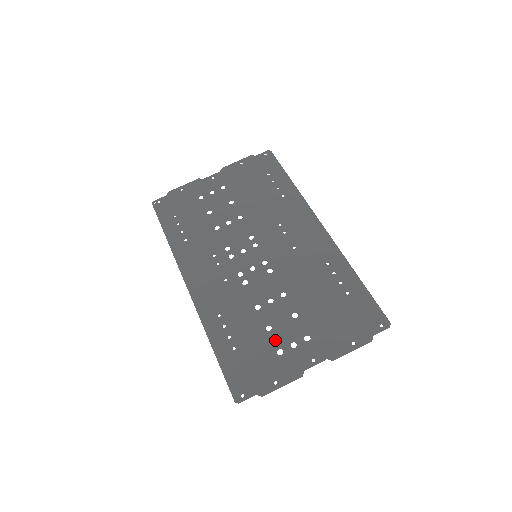
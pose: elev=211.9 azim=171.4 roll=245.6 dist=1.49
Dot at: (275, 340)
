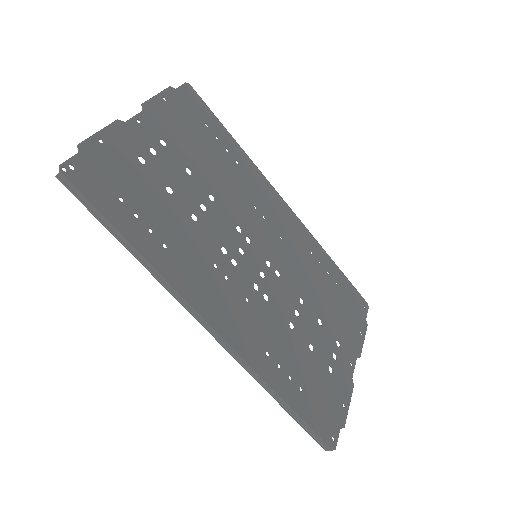
Dot at: (323, 359)
